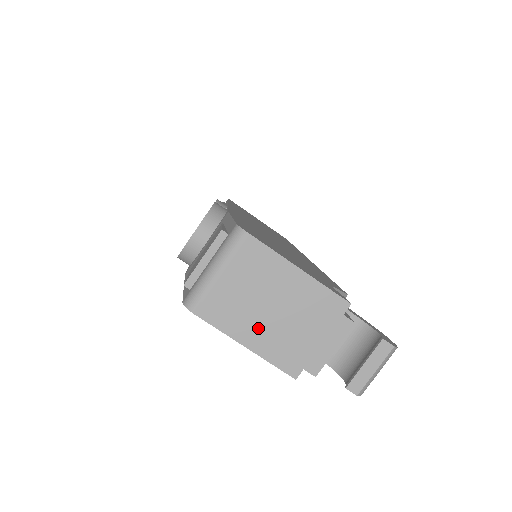
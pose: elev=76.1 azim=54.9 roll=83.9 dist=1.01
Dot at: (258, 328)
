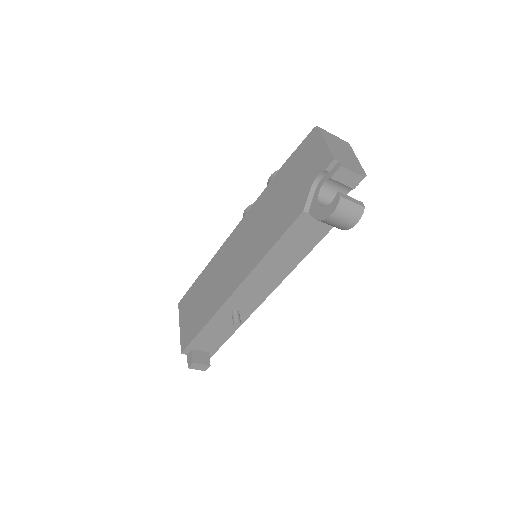
Dot at: (334, 146)
